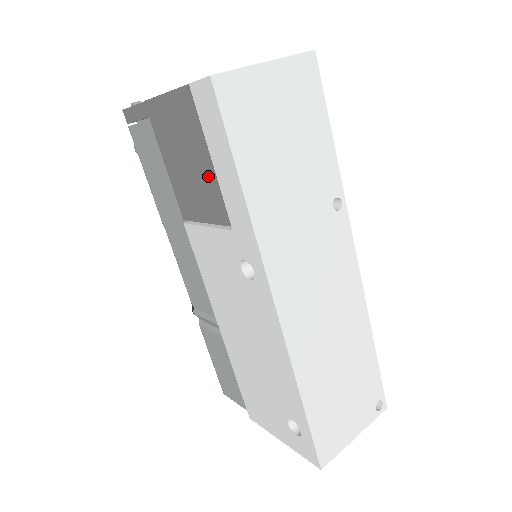
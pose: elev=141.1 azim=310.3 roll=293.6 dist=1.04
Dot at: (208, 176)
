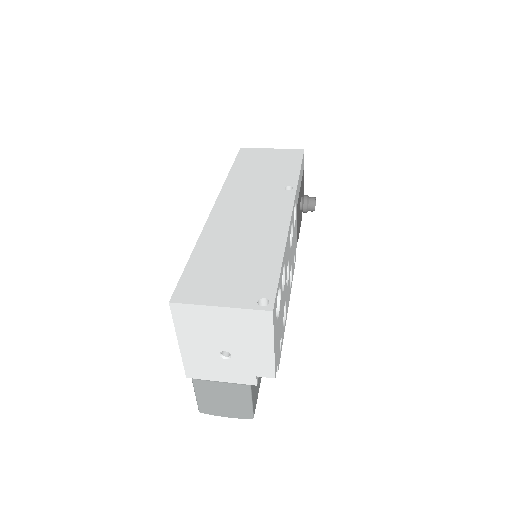
Dot at: occluded
